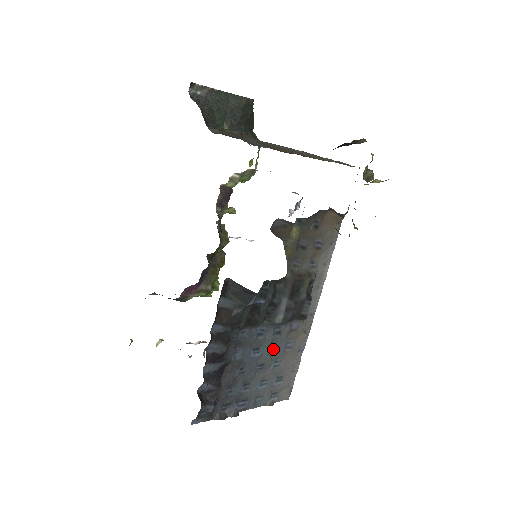
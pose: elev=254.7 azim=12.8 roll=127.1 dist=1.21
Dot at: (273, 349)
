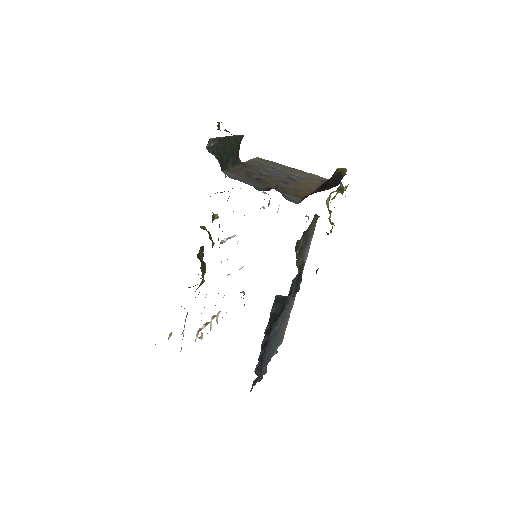
Dot at: occluded
